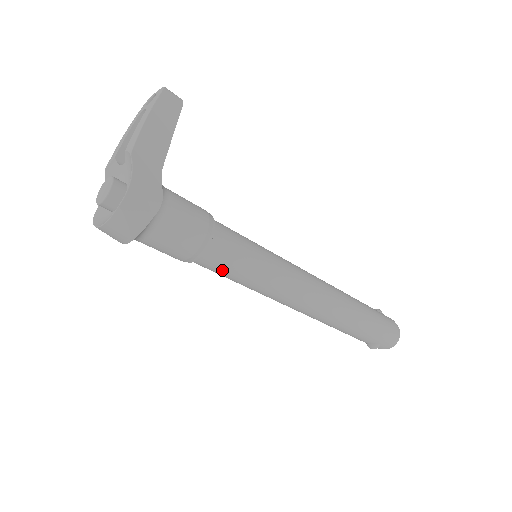
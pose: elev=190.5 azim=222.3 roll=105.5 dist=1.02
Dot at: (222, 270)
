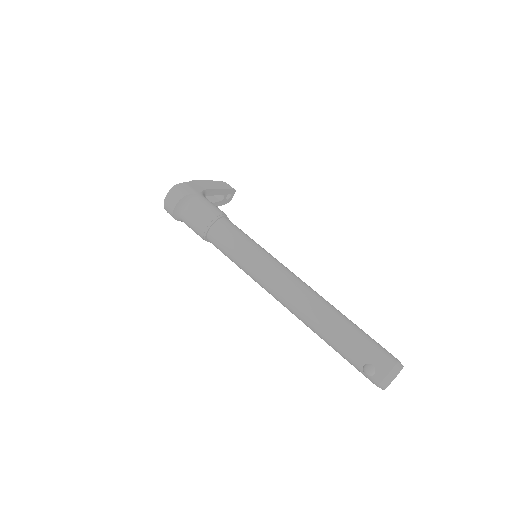
Dot at: (224, 241)
